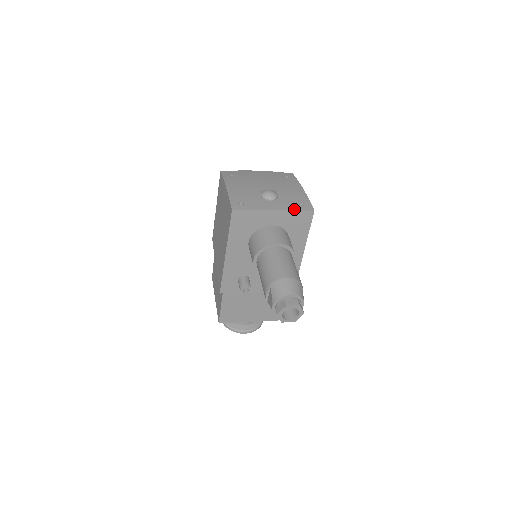
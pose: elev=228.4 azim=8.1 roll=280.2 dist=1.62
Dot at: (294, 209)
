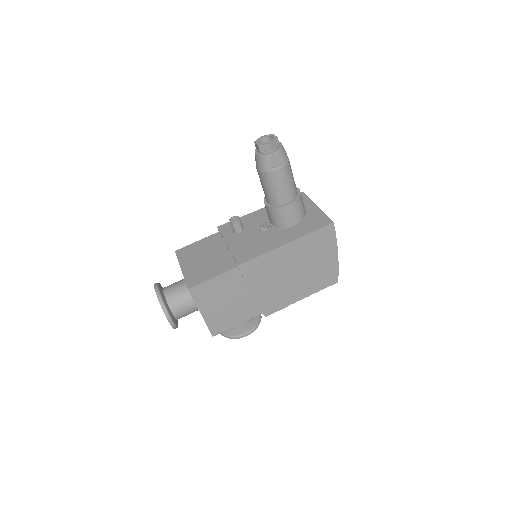
Dot at: (326, 215)
